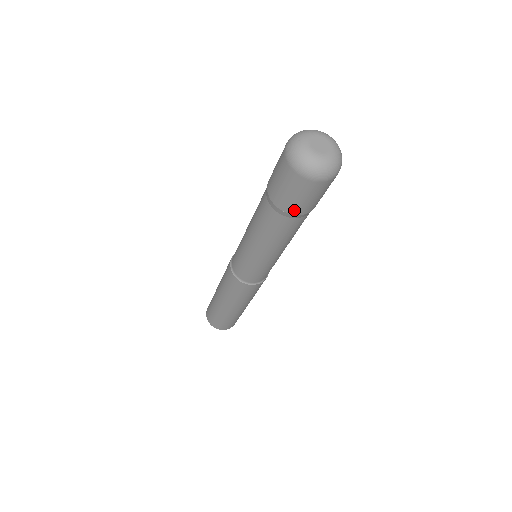
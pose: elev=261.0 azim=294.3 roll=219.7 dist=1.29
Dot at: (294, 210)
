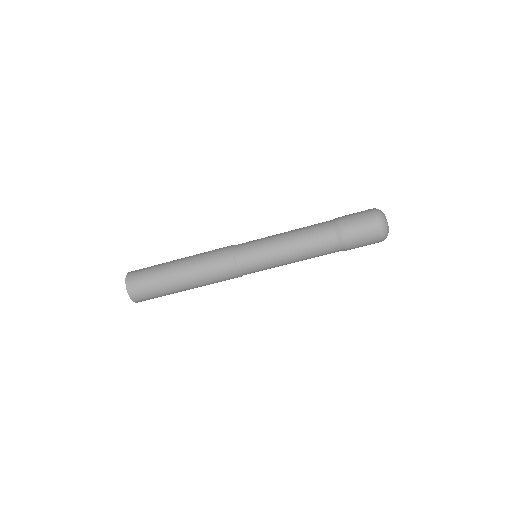
Dot at: (345, 228)
